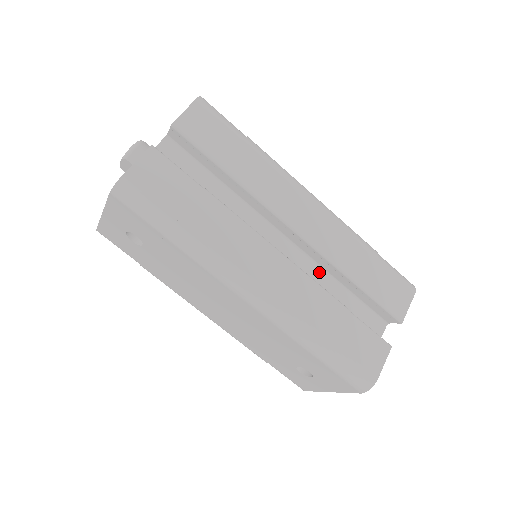
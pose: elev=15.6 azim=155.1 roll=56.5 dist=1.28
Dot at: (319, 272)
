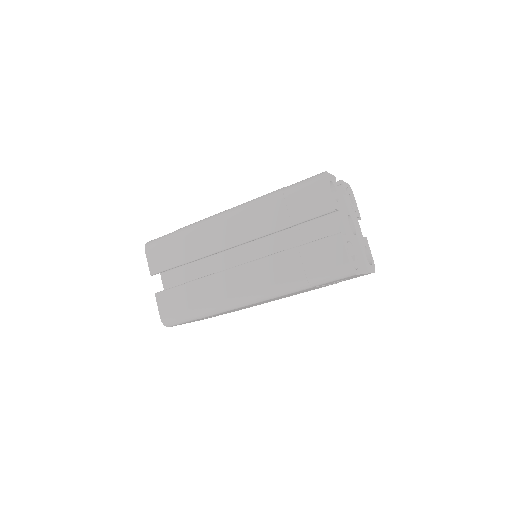
Dot at: (273, 238)
